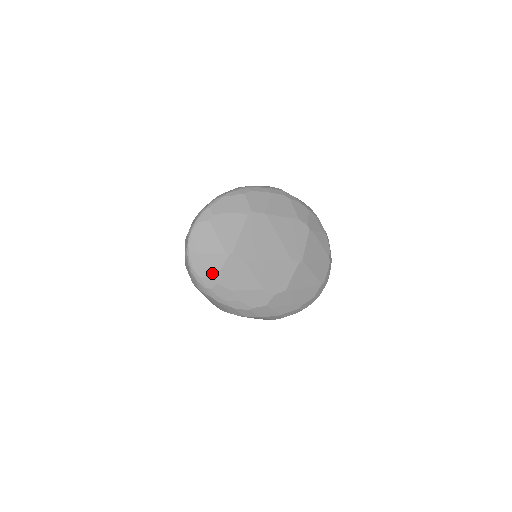
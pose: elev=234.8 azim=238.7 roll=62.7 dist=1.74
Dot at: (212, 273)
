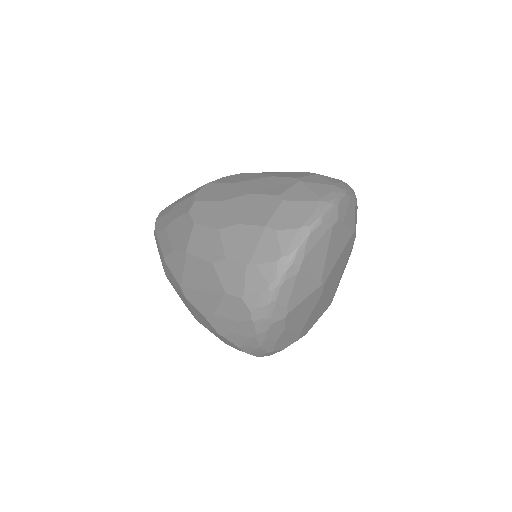
Dot at: (292, 303)
